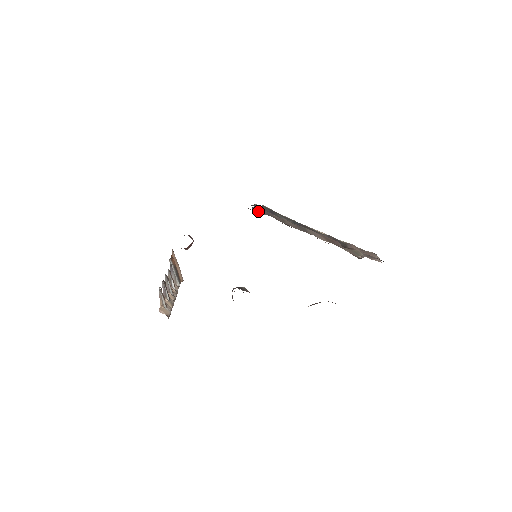
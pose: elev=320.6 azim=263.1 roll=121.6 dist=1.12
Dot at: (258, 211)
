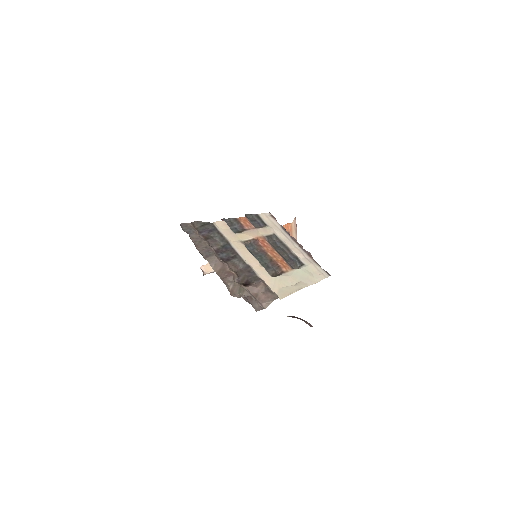
Dot at: (185, 228)
